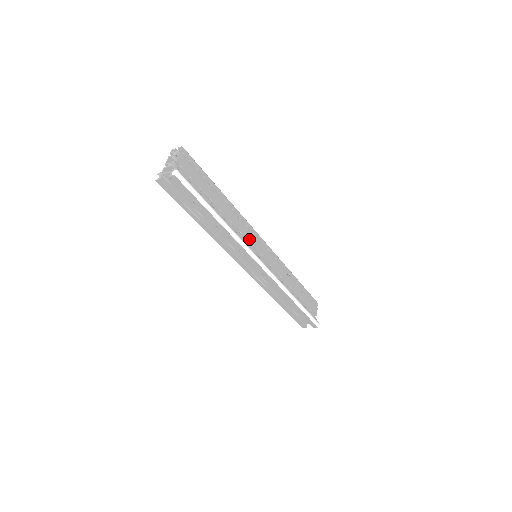
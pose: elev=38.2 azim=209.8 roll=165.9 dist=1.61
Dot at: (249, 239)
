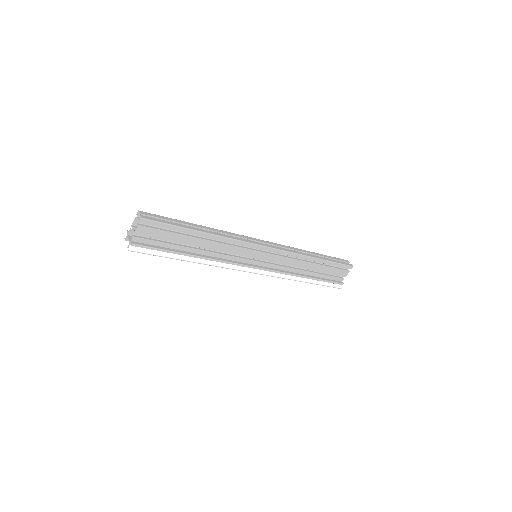
Dot at: (240, 253)
